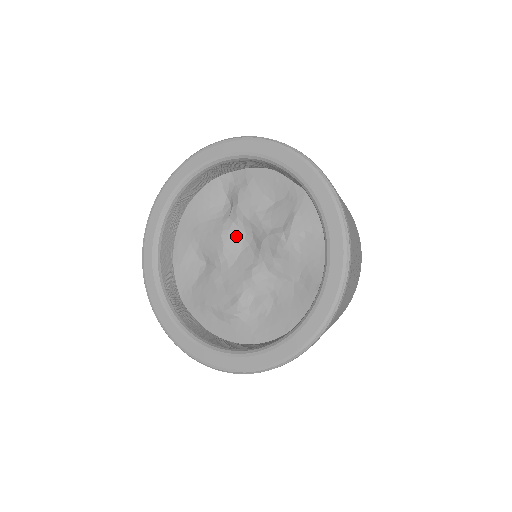
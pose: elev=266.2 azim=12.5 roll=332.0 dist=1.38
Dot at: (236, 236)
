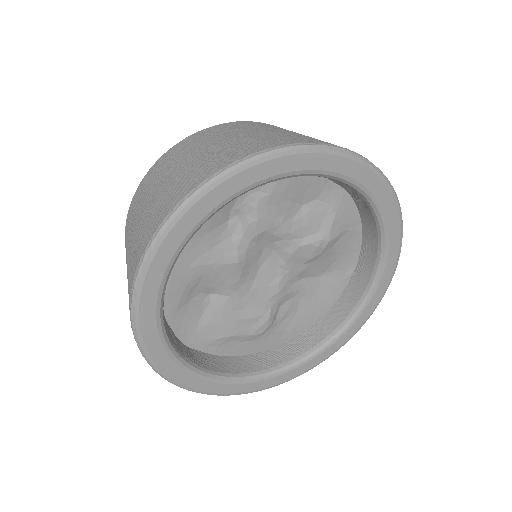
Dot at: (254, 255)
